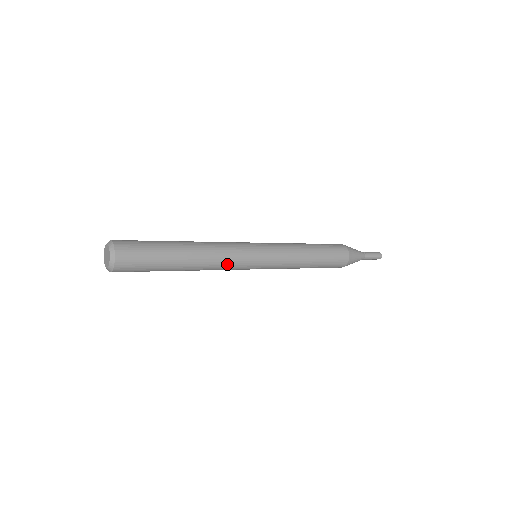
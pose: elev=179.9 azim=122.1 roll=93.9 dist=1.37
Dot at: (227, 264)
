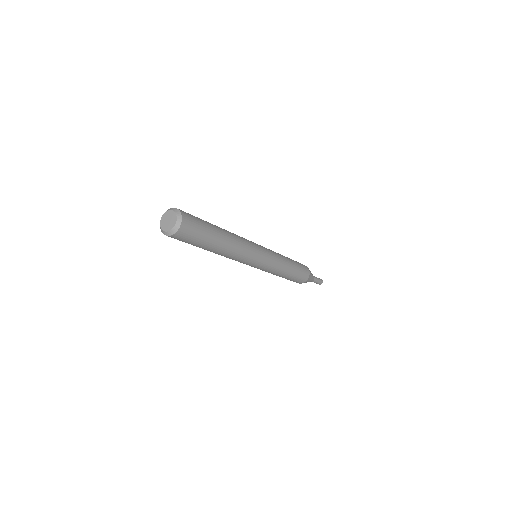
Dot at: (246, 243)
